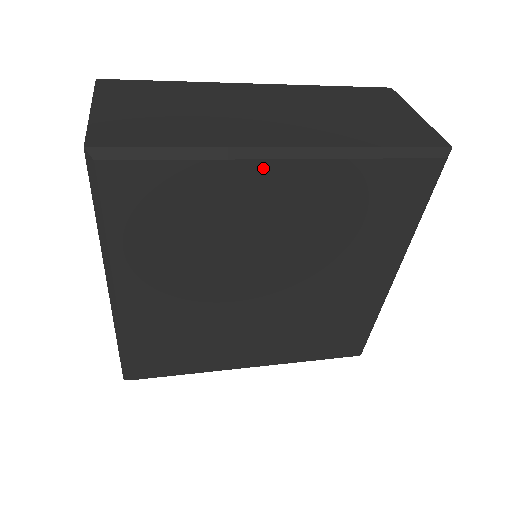
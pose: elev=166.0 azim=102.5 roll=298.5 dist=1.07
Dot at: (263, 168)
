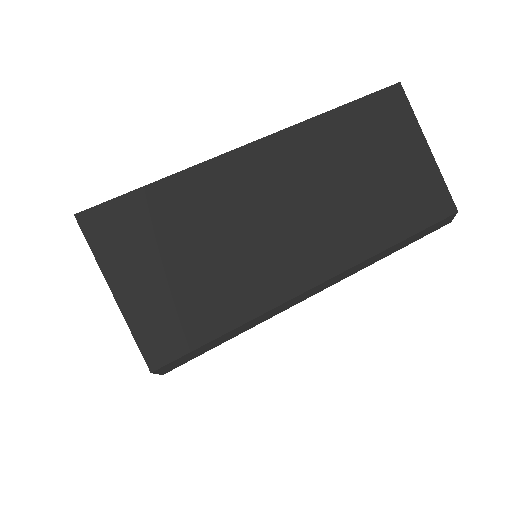
Dot at: occluded
